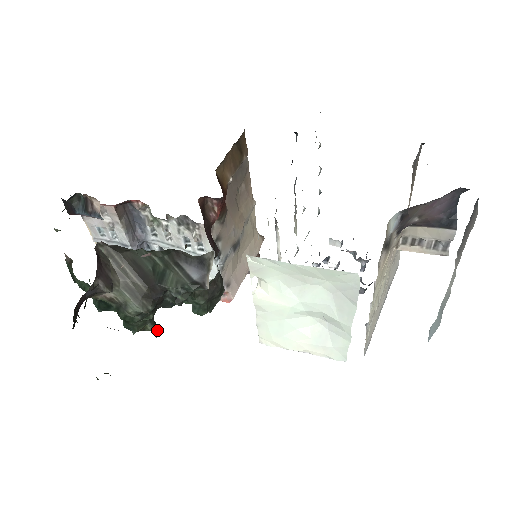
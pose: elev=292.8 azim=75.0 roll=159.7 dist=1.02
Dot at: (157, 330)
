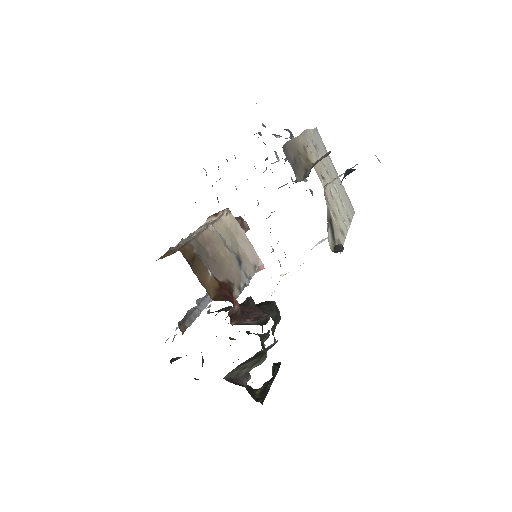
Dot at: (267, 336)
